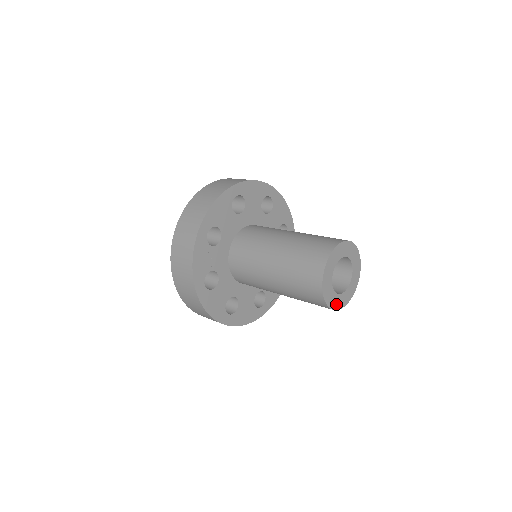
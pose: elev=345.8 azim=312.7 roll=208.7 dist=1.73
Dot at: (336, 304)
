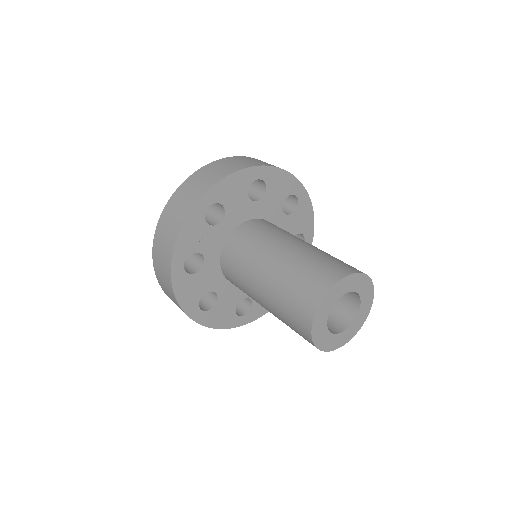
Dot at: (324, 344)
